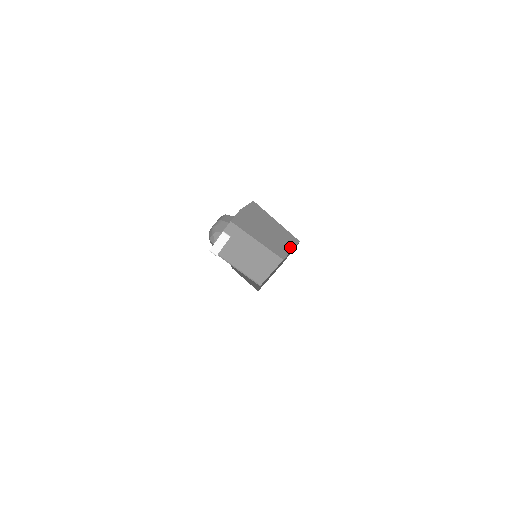
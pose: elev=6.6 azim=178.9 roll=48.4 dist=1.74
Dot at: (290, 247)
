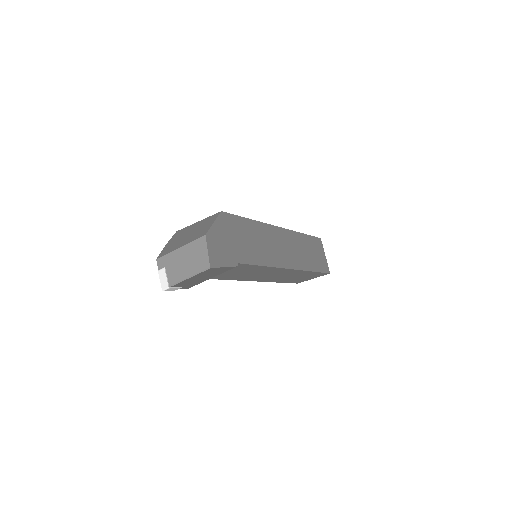
Dot at: (212, 223)
